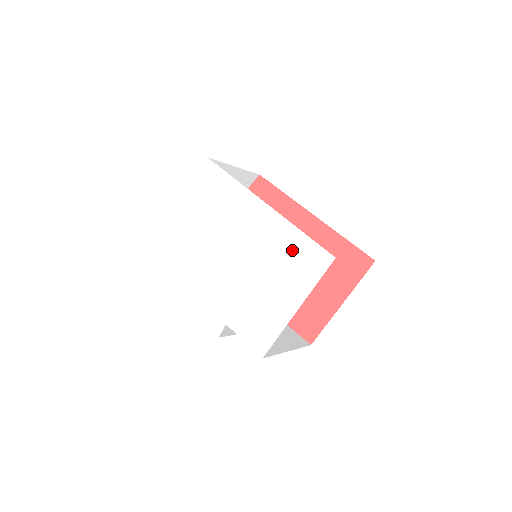
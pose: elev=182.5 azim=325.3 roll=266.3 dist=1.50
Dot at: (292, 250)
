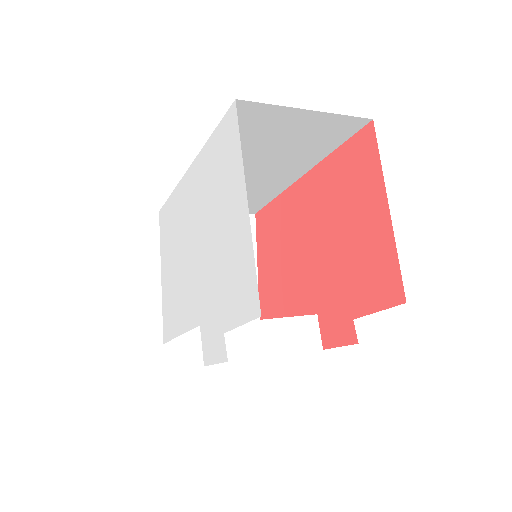
Dot at: (215, 162)
